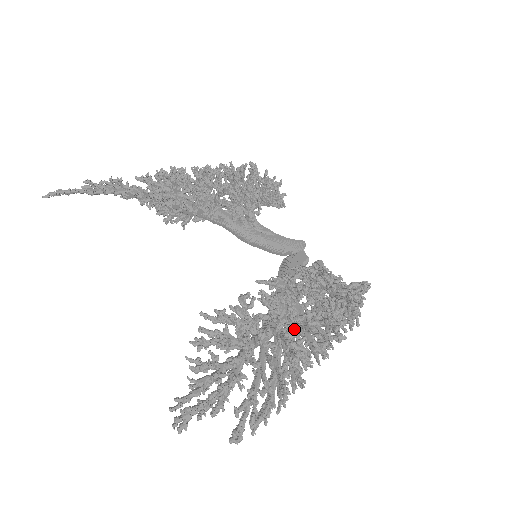
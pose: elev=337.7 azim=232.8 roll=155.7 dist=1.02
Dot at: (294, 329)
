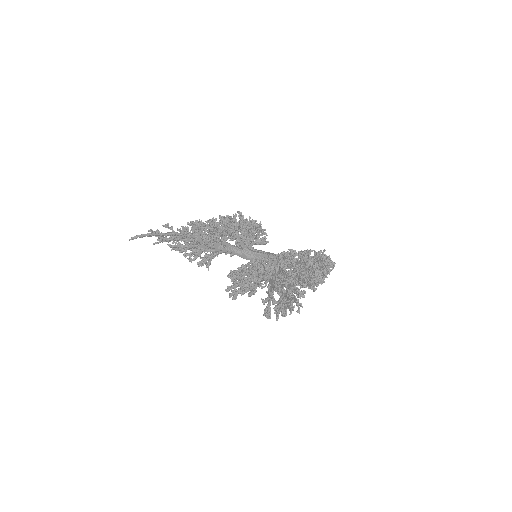
Dot at: occluded
